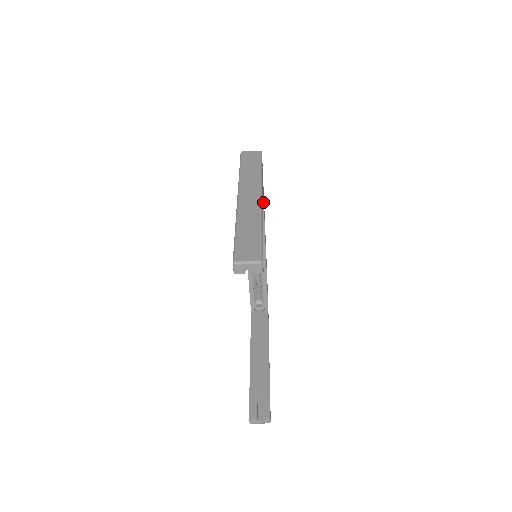
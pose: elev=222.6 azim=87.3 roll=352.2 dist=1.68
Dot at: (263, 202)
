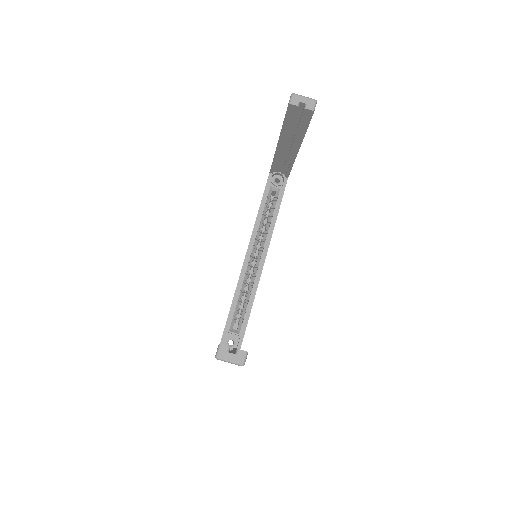
Dot at: occluded
